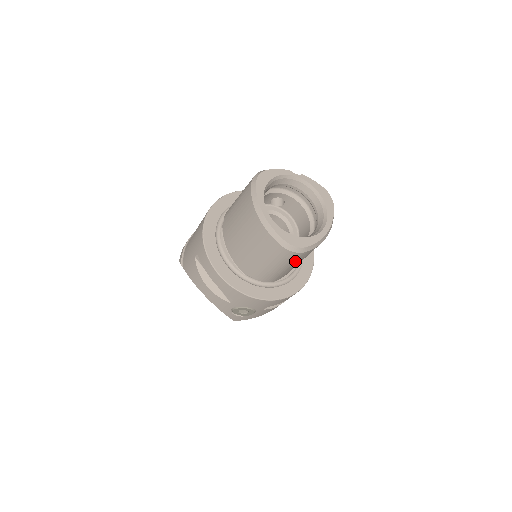
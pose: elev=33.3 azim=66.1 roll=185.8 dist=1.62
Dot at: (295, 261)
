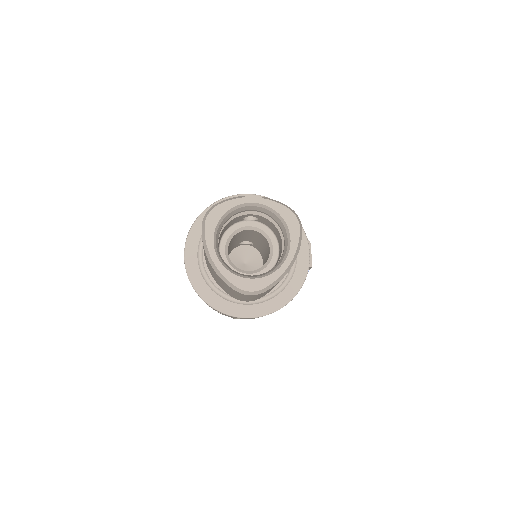
Dot at: (262, 294)
